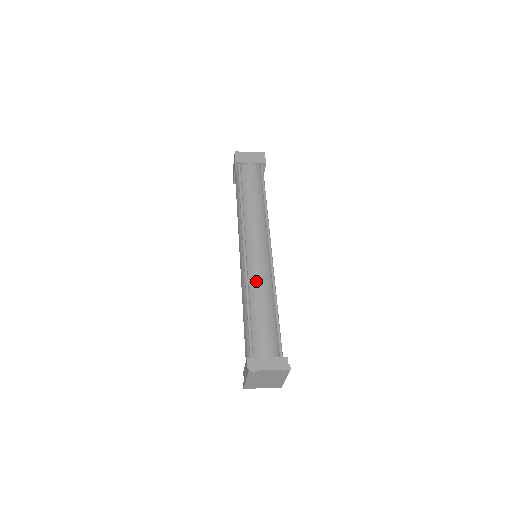
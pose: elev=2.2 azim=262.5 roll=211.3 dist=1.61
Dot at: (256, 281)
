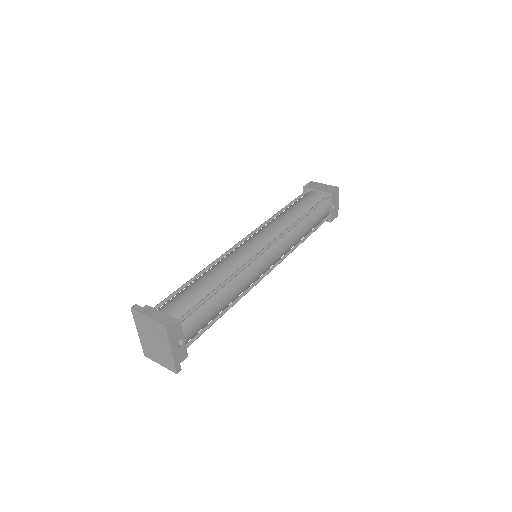
Dot at: (224, 261)
